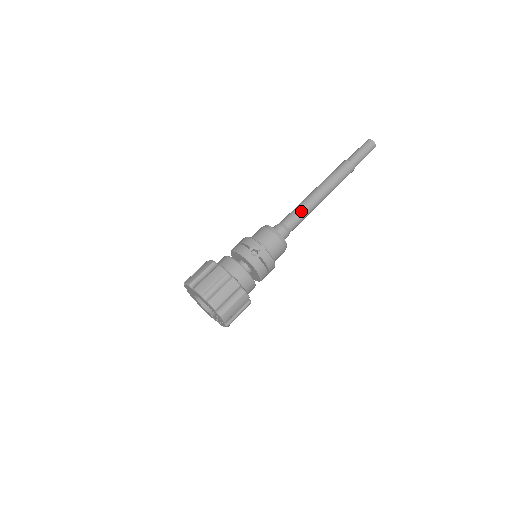
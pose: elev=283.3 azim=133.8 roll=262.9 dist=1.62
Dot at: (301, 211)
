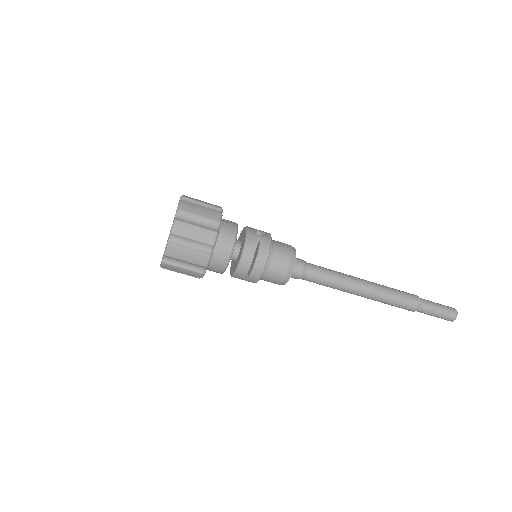
Dot at: (333, 271)
